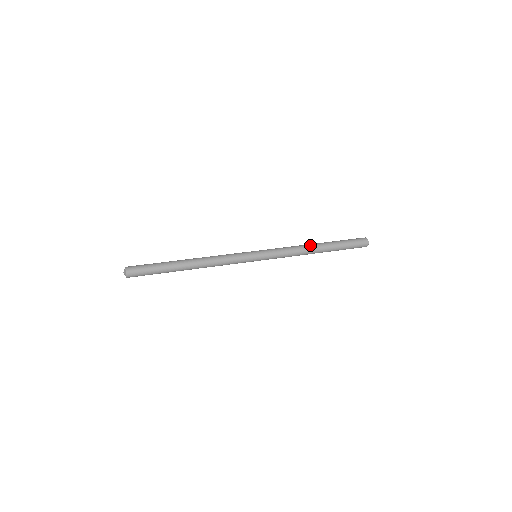
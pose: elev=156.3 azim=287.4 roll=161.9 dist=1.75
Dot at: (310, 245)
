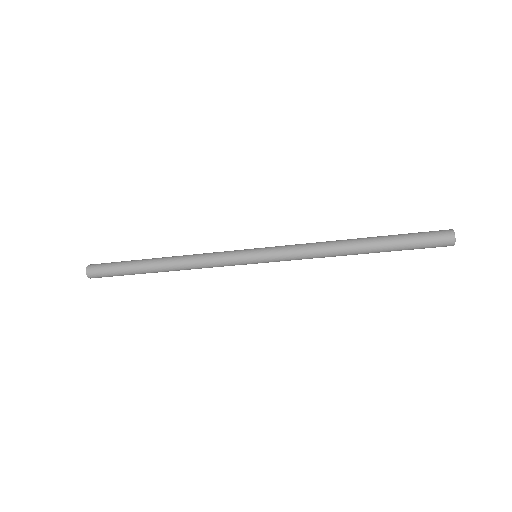
Dot at: occluded
